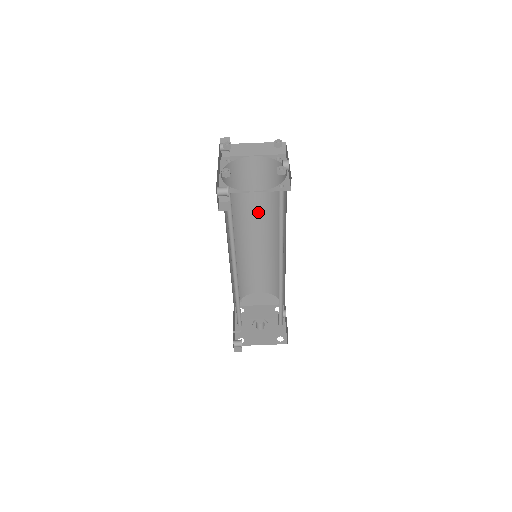
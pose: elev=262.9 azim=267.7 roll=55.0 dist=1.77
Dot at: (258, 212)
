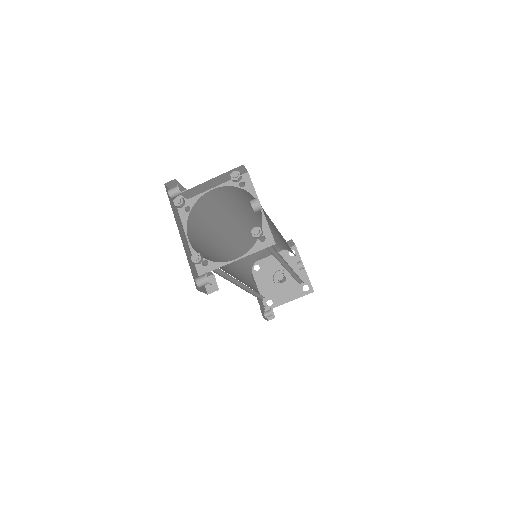
Dot at: (240, 216)
